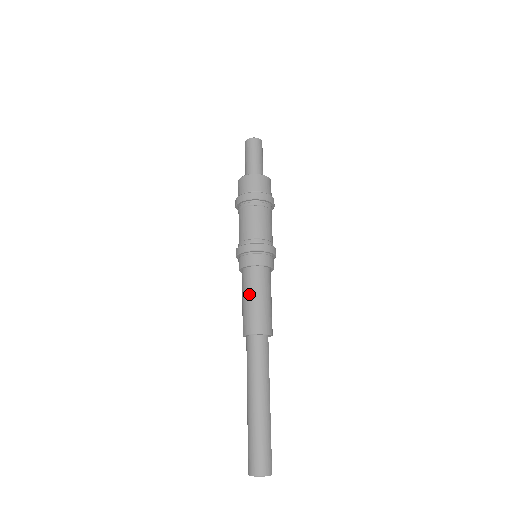
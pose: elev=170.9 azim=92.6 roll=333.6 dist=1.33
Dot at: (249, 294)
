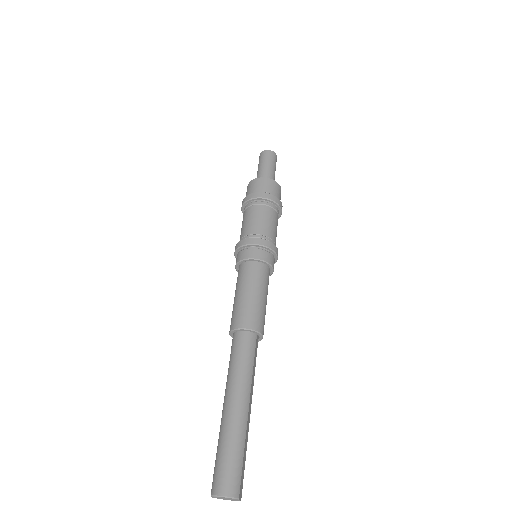
Dot at: (240, 288)
